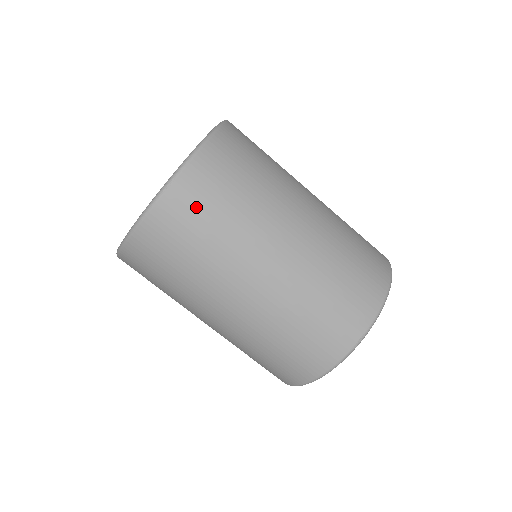
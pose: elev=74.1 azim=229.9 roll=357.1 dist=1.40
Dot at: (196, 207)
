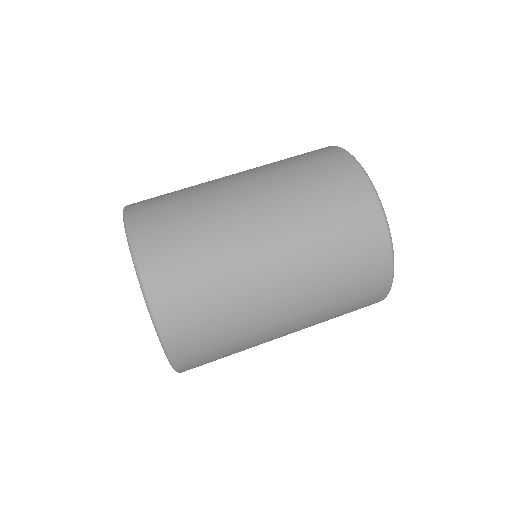
Dot at: (168, 245)
